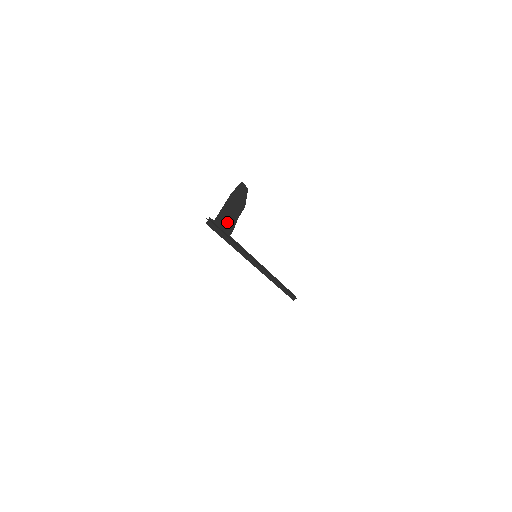
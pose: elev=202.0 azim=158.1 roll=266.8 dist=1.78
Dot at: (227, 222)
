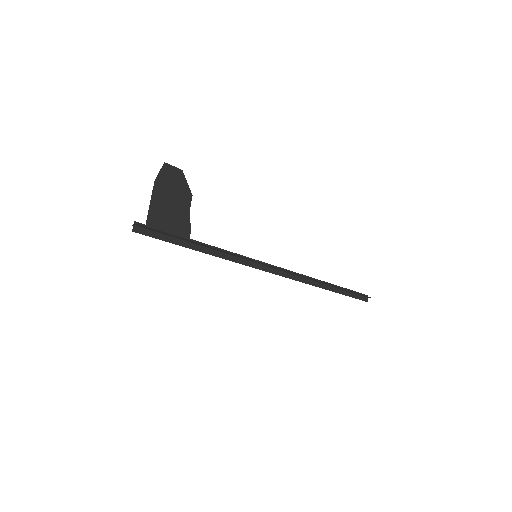
Dot at: (172, 222)
